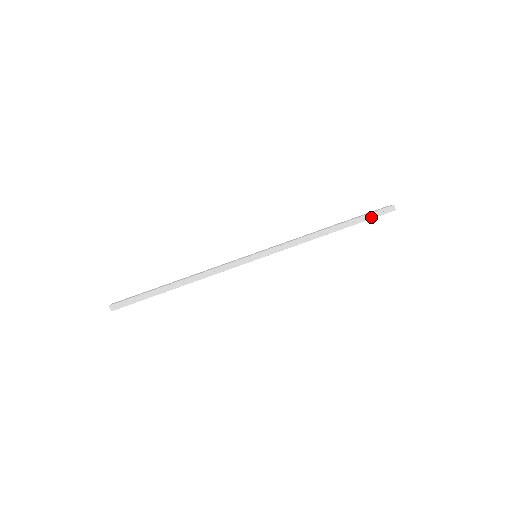
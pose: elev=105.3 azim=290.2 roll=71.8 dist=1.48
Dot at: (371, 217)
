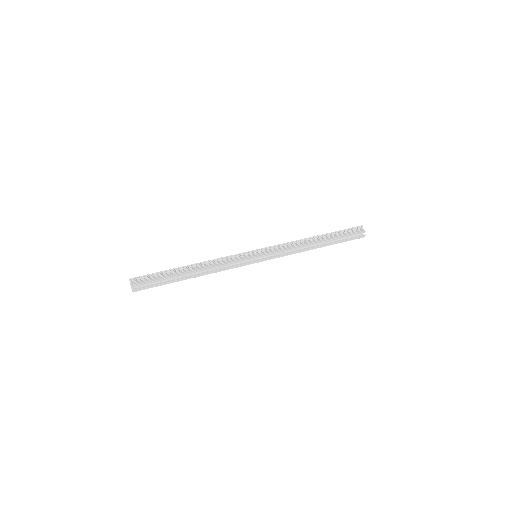
Dot at: (346, 231)
